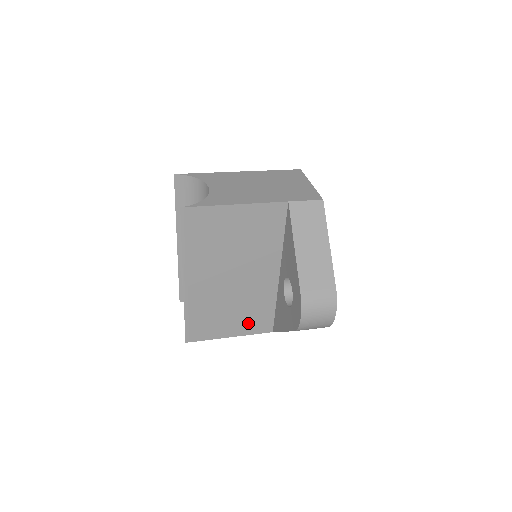
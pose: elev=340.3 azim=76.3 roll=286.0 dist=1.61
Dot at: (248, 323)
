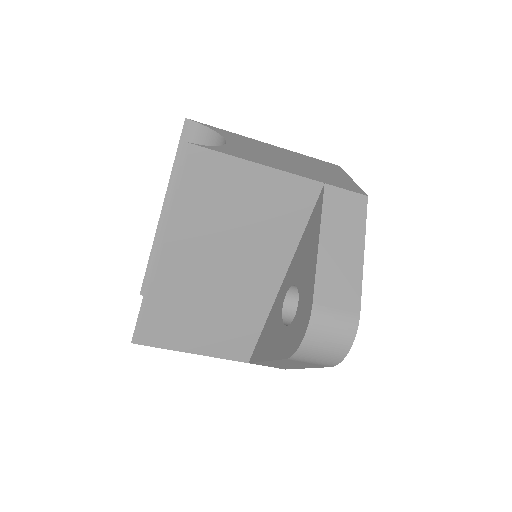
Dot at: (221, 340)
